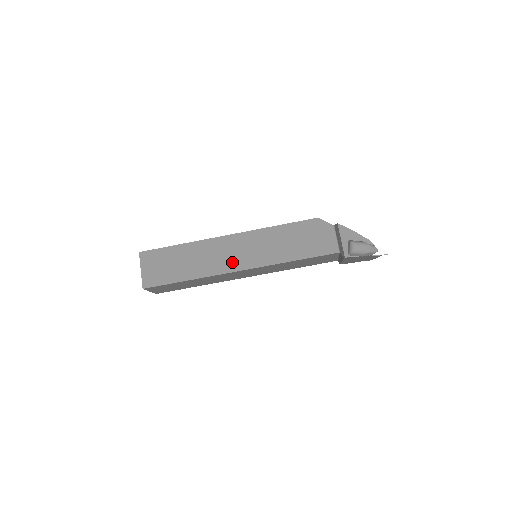
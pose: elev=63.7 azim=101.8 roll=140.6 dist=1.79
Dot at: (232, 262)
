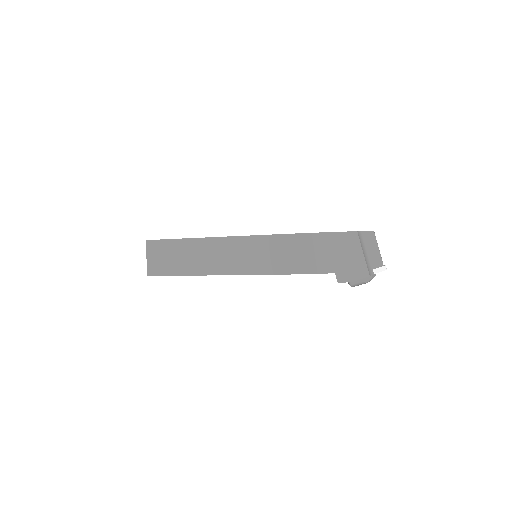
Dot at: occluded
